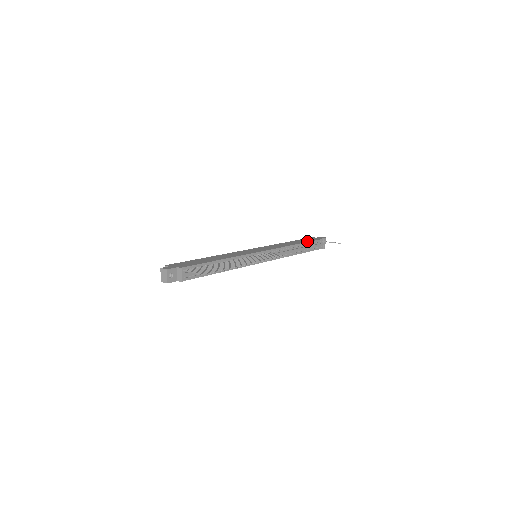
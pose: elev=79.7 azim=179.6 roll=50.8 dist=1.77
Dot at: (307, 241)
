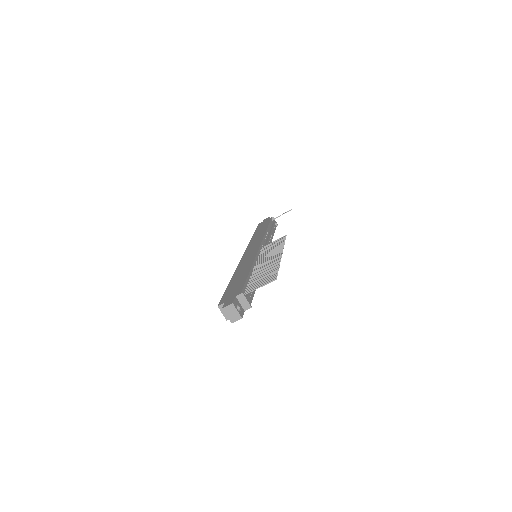
Dot at: (267, 224)
